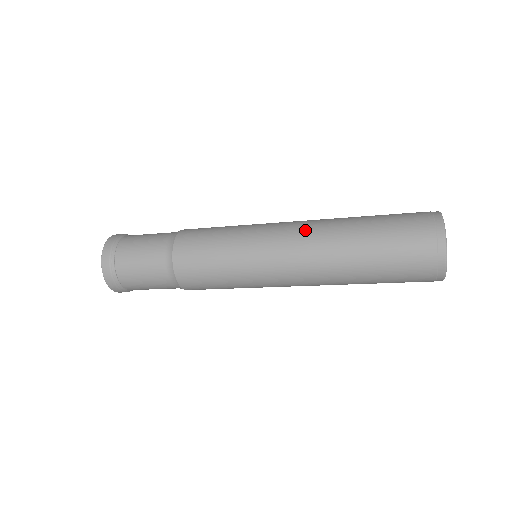
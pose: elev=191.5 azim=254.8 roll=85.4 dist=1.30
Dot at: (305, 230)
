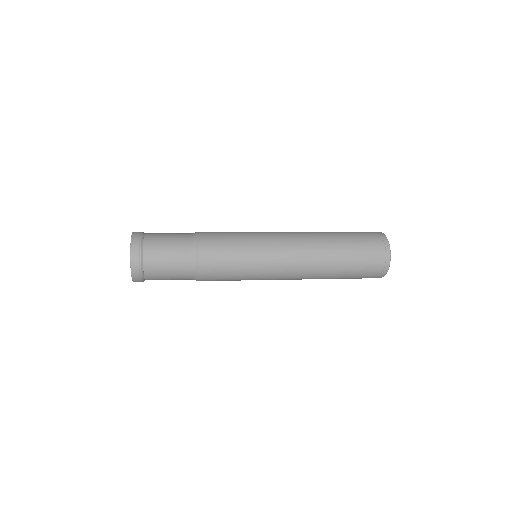
Dot at: (300, 235)
